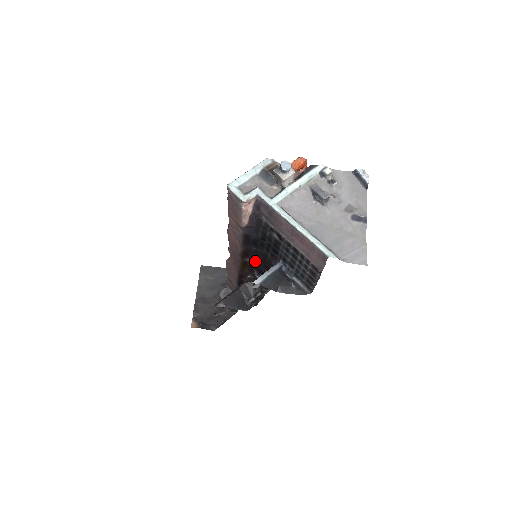
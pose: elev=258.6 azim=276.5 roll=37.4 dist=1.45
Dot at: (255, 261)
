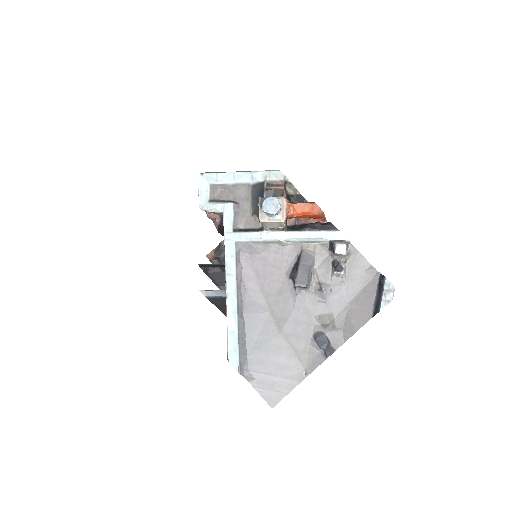
Dot at: occluded
